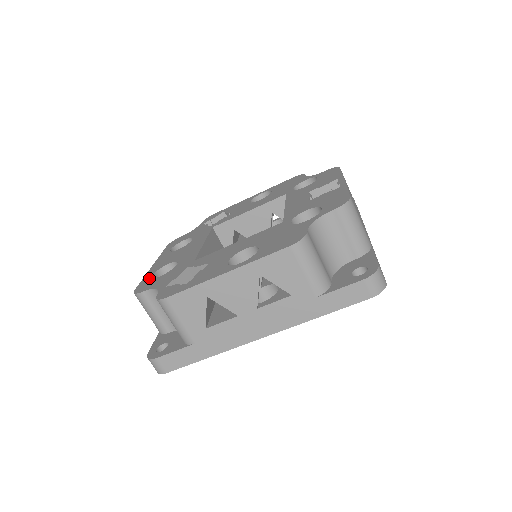
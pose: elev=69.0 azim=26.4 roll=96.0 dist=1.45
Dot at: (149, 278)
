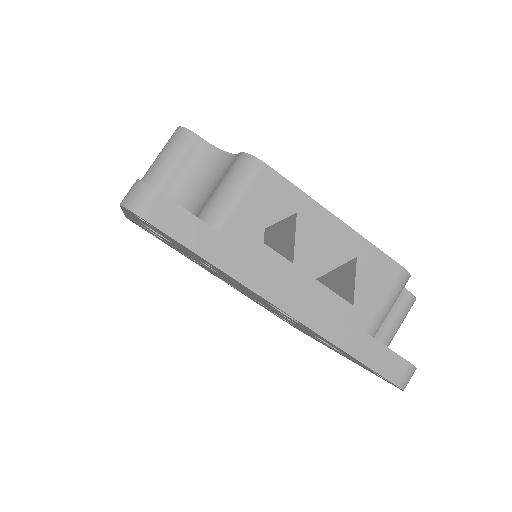
Dot at: occluded
